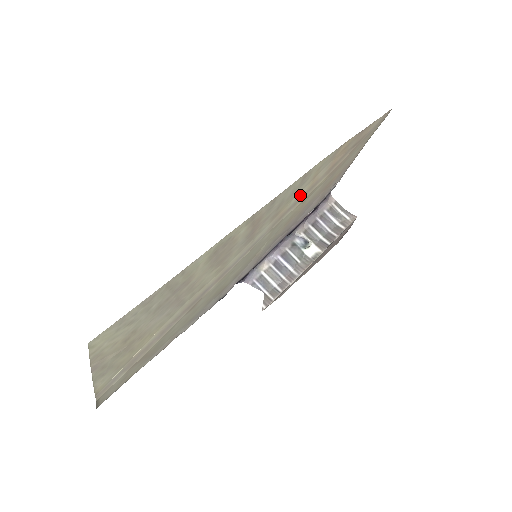
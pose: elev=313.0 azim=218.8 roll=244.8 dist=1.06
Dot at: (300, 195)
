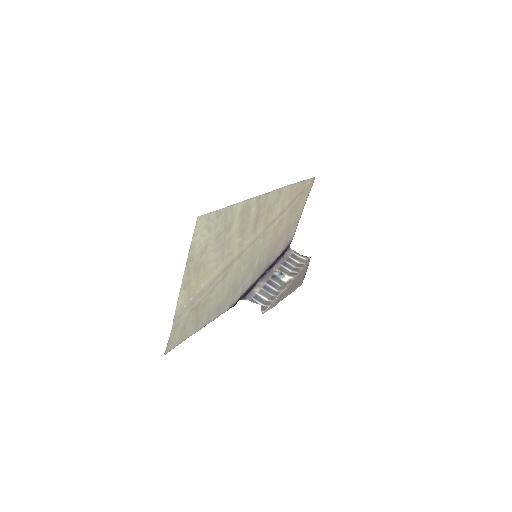
Dot at: (277, 214)
